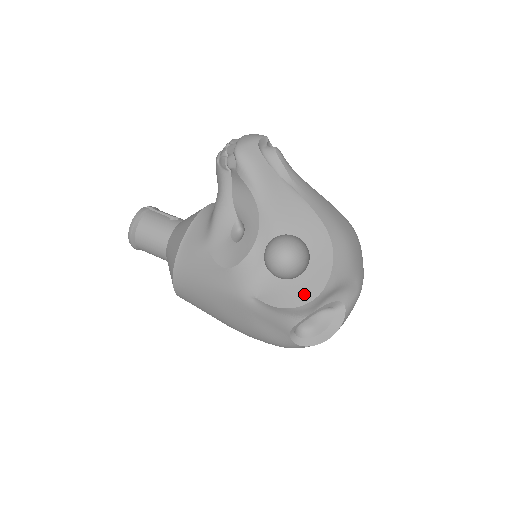
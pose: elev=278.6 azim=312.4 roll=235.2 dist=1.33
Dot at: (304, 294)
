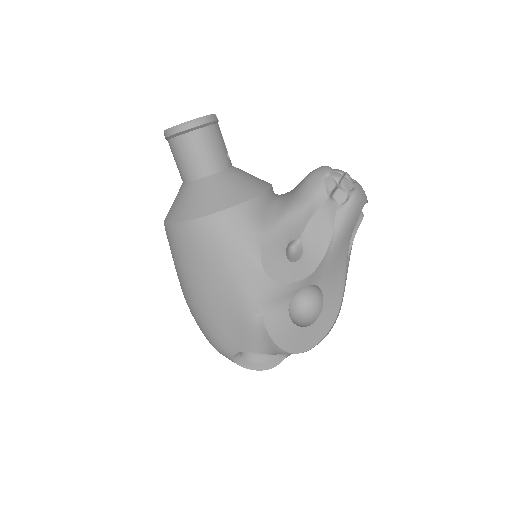
Dot at: (294, 344)
